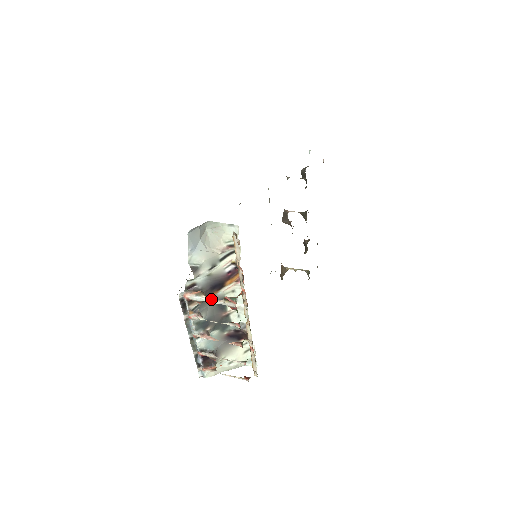
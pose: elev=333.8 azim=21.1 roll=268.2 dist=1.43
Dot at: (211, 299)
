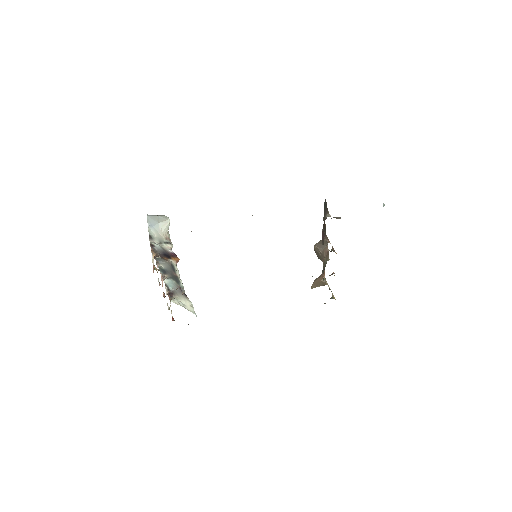
Dot at: (153, 260)
